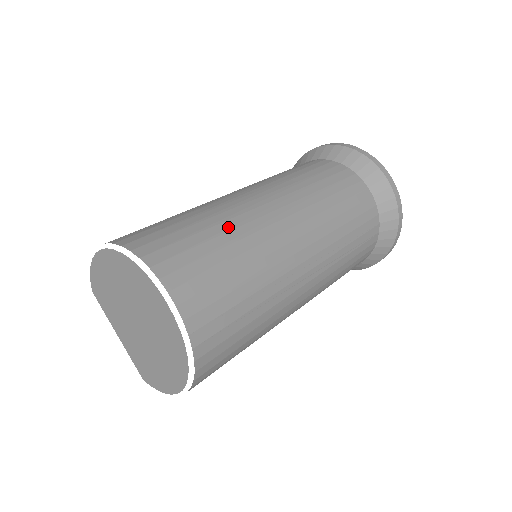
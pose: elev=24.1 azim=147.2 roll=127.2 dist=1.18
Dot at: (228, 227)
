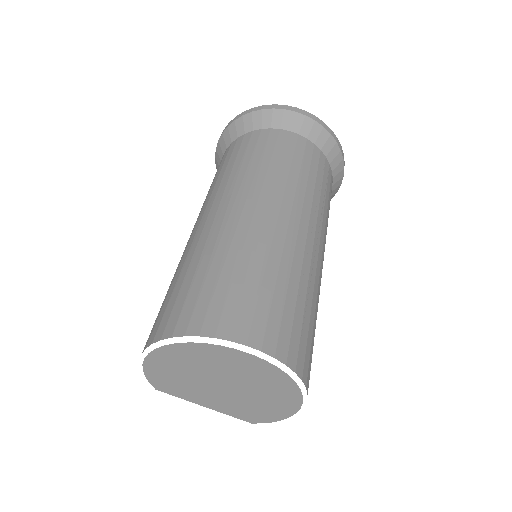
Dot at: (236, 253)
